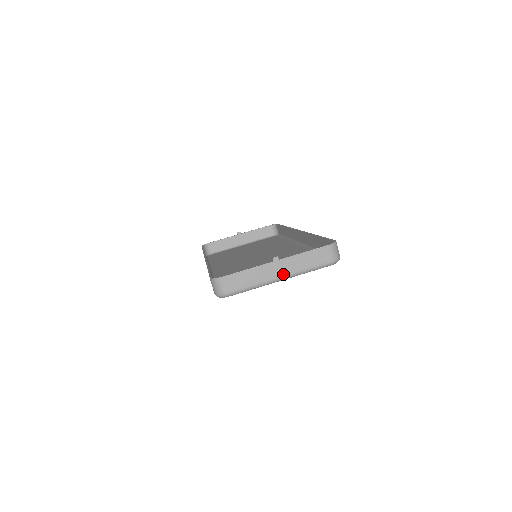
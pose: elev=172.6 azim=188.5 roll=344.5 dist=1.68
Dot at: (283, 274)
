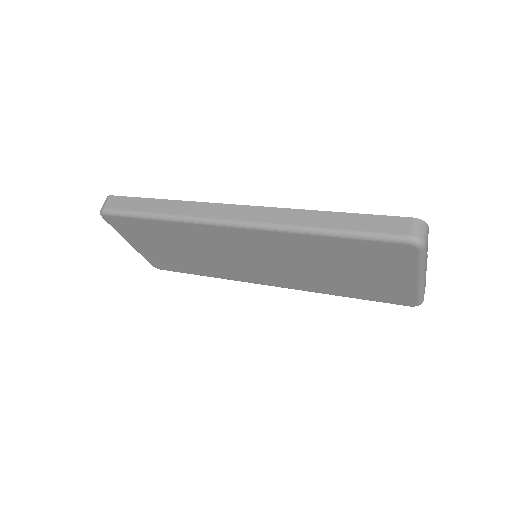
Dot at: occluded
